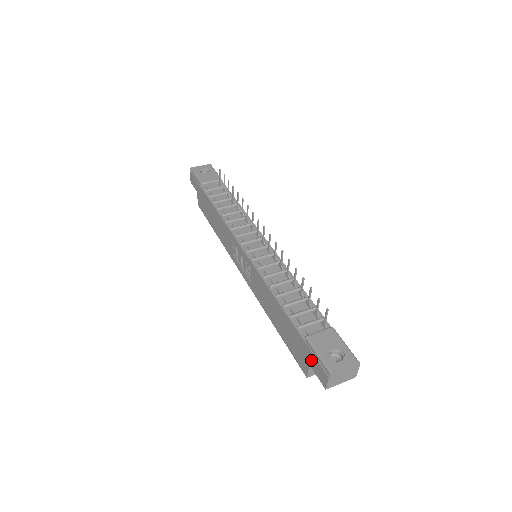
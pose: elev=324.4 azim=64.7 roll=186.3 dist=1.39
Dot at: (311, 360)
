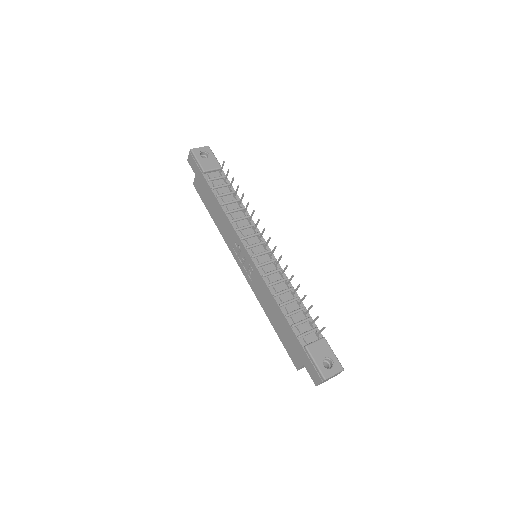
Dot at: (307, 363)
